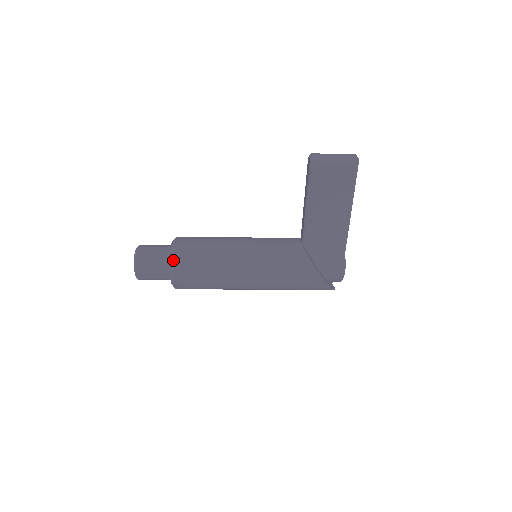
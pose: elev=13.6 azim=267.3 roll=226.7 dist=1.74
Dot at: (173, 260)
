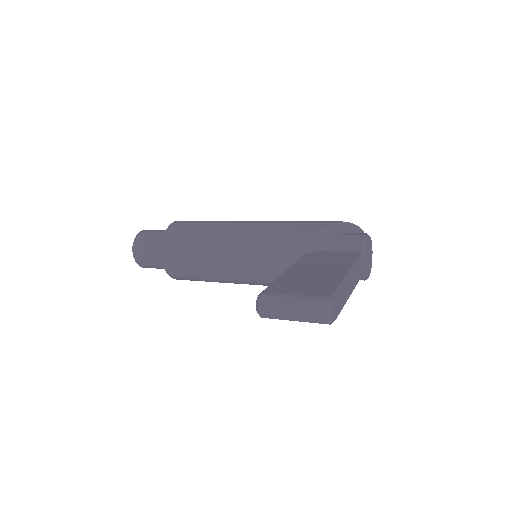
Dot at: occluded
